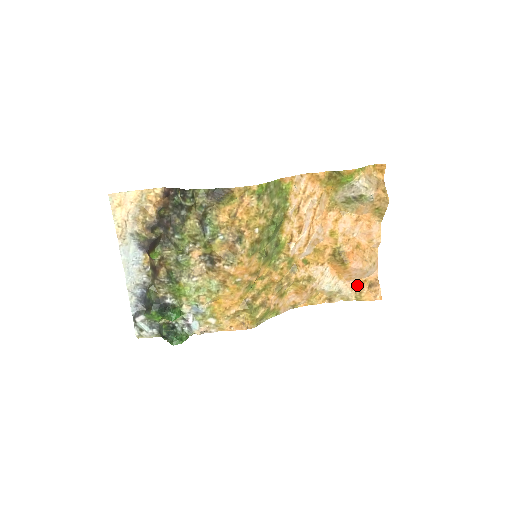
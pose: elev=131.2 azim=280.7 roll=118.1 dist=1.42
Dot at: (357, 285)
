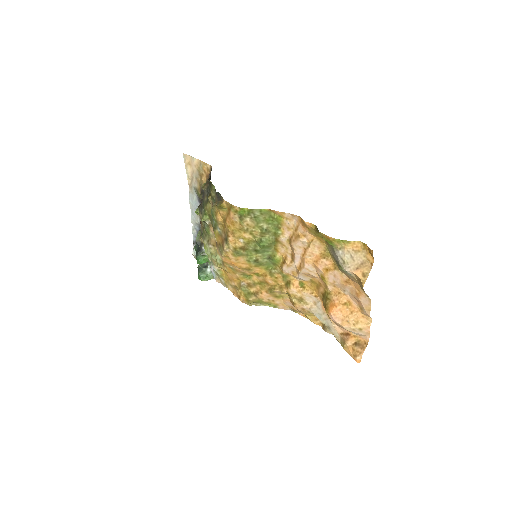
Dot at: (345, 334)
